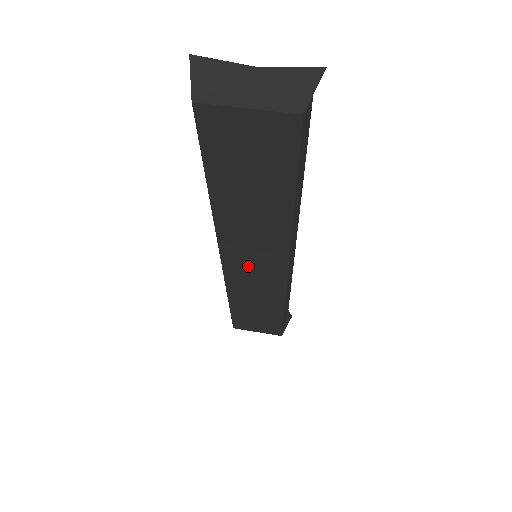
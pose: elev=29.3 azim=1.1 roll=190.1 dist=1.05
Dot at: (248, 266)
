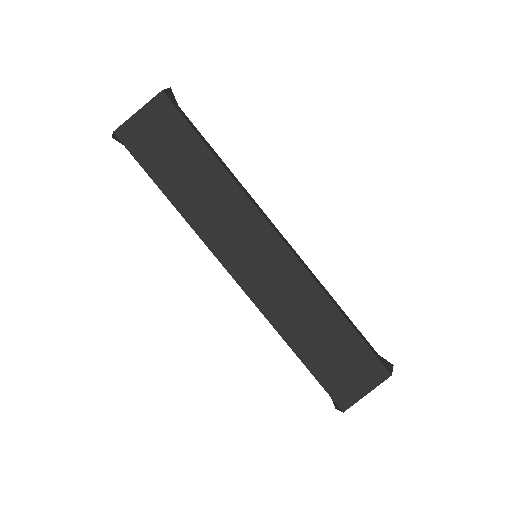
Dot at: (255, 265)
